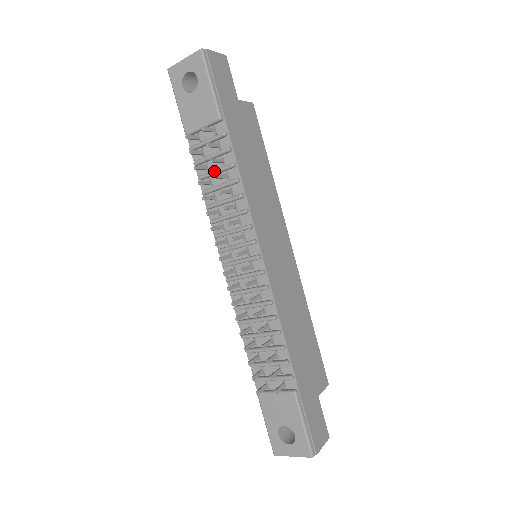
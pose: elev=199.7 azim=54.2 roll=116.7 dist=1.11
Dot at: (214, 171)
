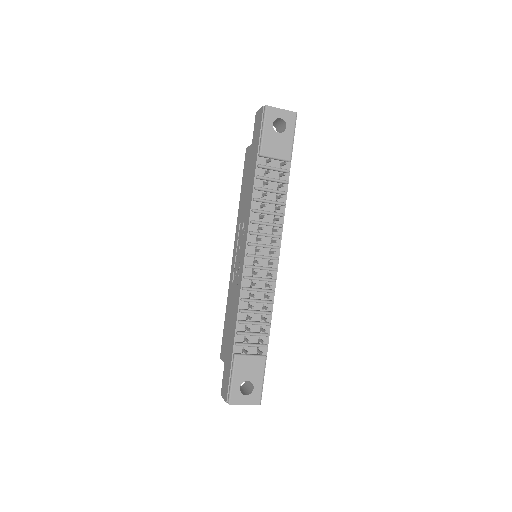
Dot at: (272, 190)
